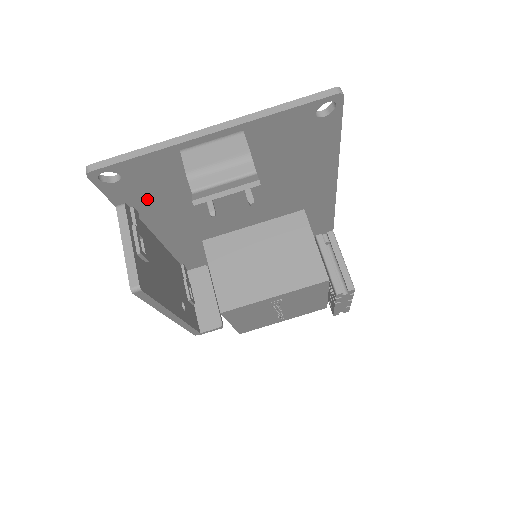
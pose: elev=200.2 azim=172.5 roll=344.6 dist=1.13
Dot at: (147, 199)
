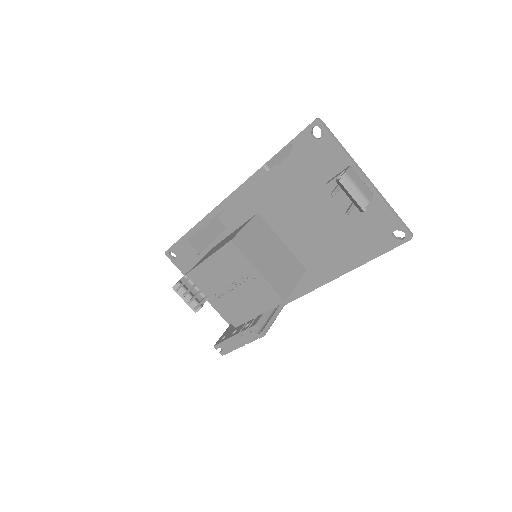
Dot at: (299, 161)
